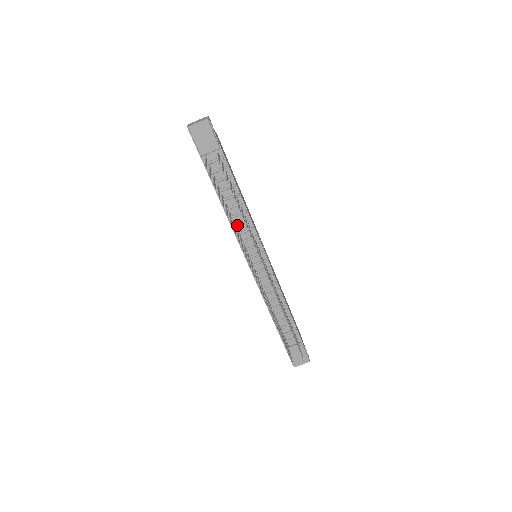
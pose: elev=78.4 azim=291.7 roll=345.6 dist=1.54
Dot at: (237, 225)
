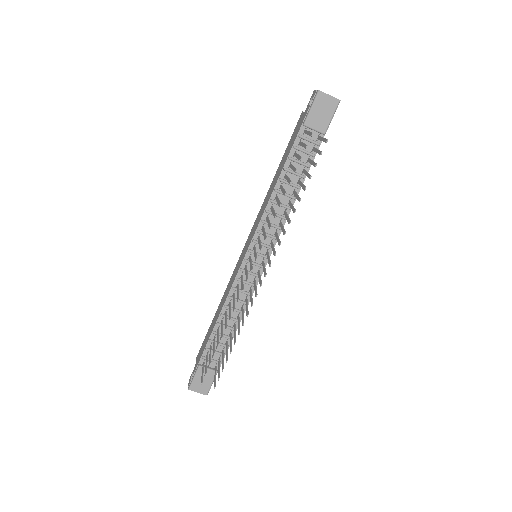
Dot at: occluded
